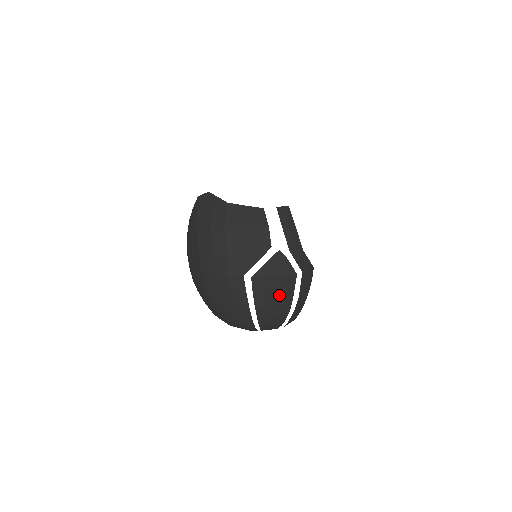
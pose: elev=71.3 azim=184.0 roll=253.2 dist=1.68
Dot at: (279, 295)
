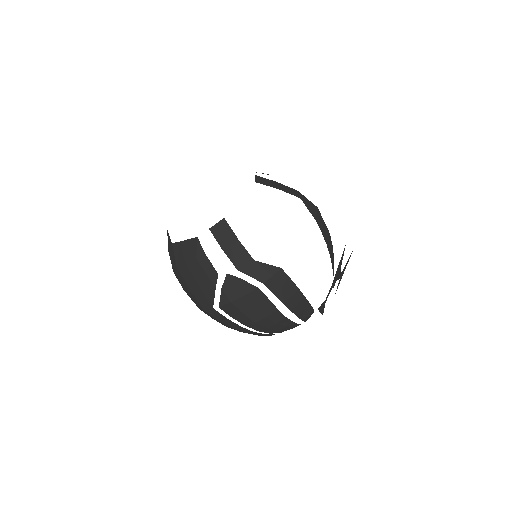
Dot at: (257, 311)
